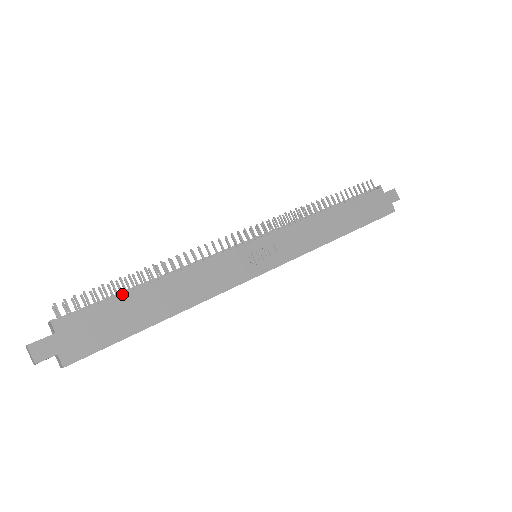
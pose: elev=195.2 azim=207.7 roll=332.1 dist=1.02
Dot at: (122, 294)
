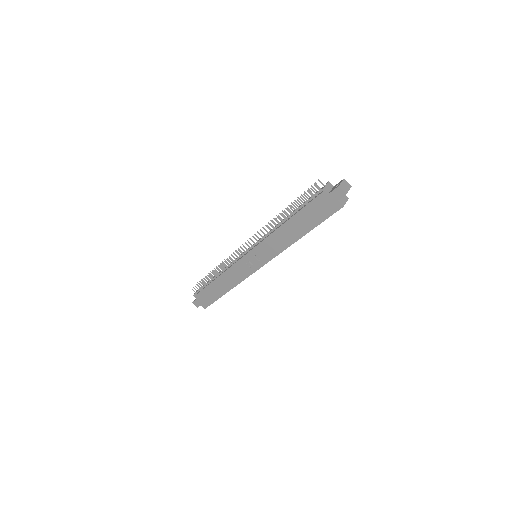
Dot at: (210, 282)
